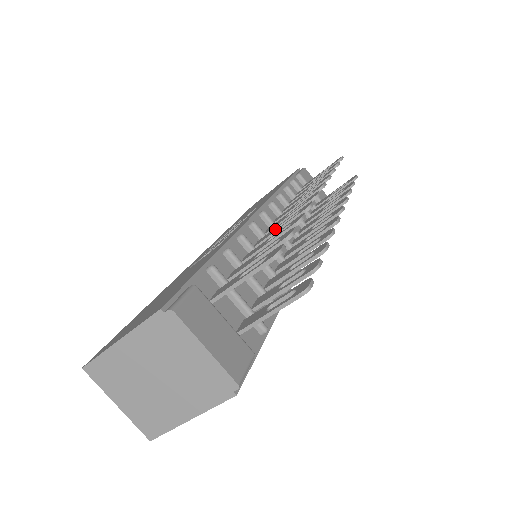
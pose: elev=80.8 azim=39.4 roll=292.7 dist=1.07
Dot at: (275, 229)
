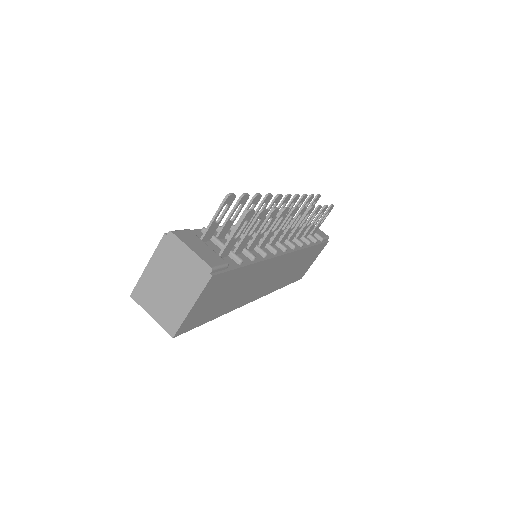
Dot at: (253, 218)
